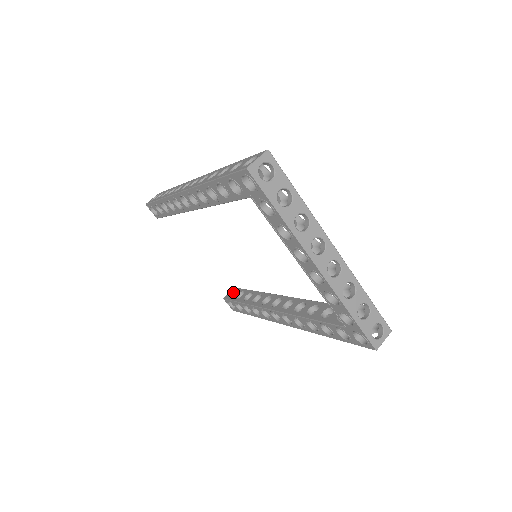
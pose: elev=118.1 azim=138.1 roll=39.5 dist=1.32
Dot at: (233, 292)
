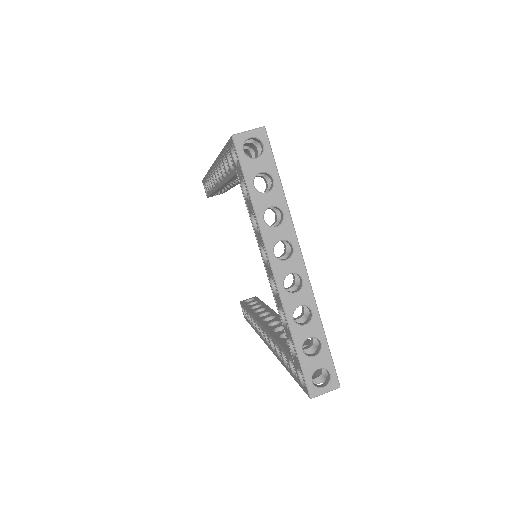
Dot at: occluded
